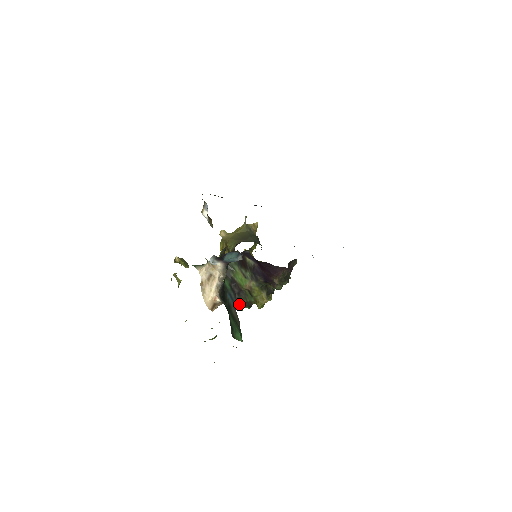
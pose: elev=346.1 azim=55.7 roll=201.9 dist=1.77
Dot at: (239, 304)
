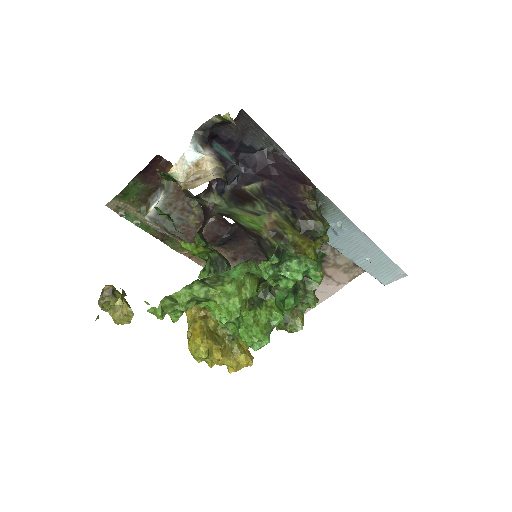
Dot at: occluded
